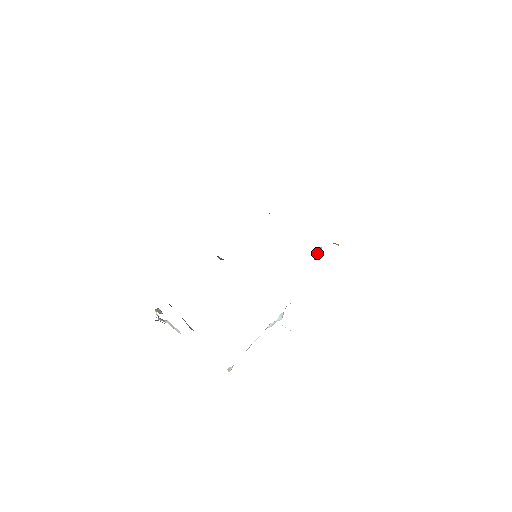
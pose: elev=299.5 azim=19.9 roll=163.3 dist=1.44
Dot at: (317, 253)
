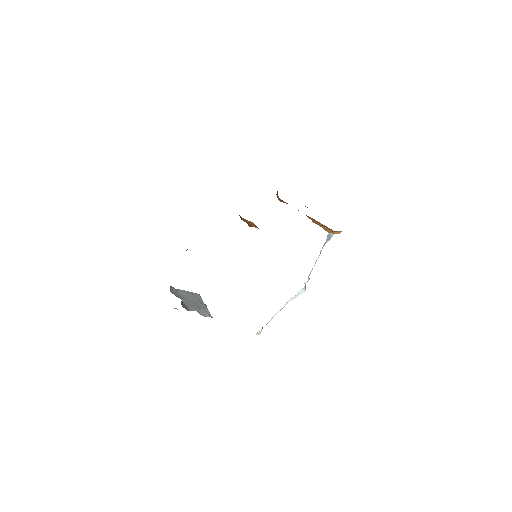
Dot at: (327, 238)
